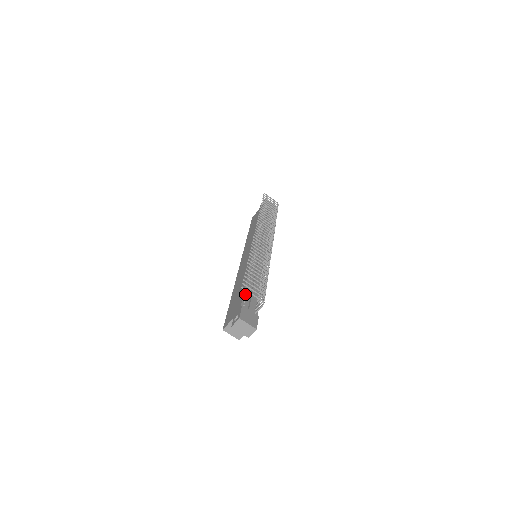
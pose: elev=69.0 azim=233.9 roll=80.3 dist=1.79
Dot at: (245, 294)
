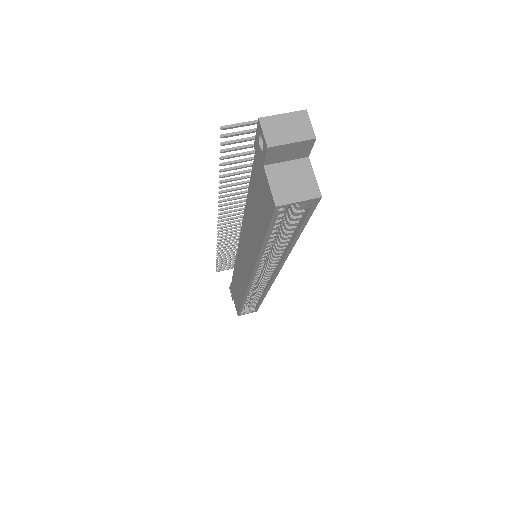
Dot at: occluded
